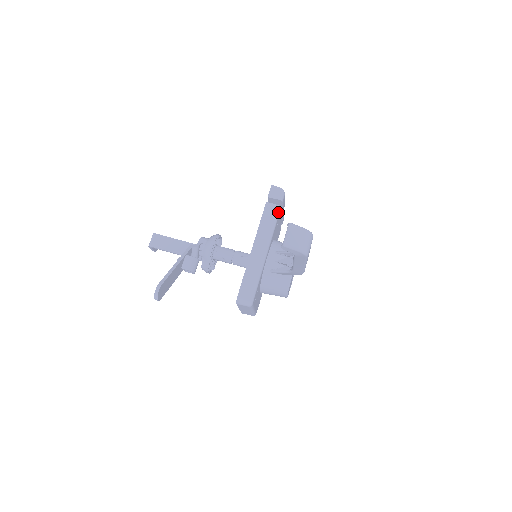
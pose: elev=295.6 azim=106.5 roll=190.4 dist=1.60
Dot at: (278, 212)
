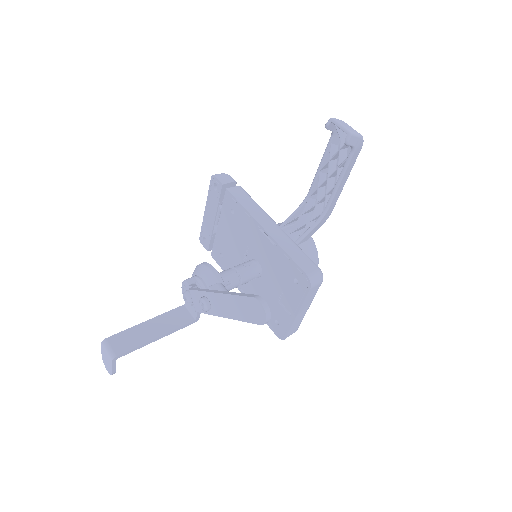
Dot at: (245, 191)
